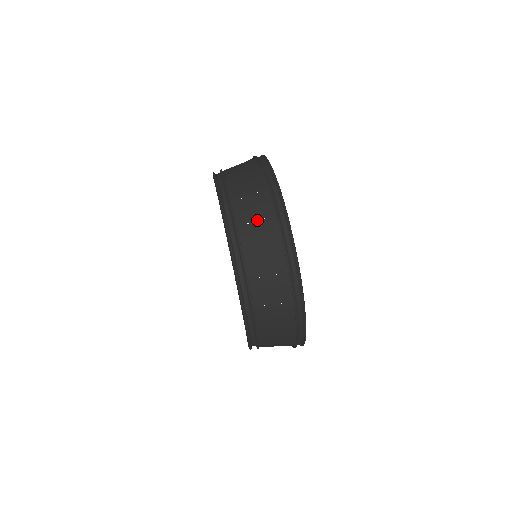
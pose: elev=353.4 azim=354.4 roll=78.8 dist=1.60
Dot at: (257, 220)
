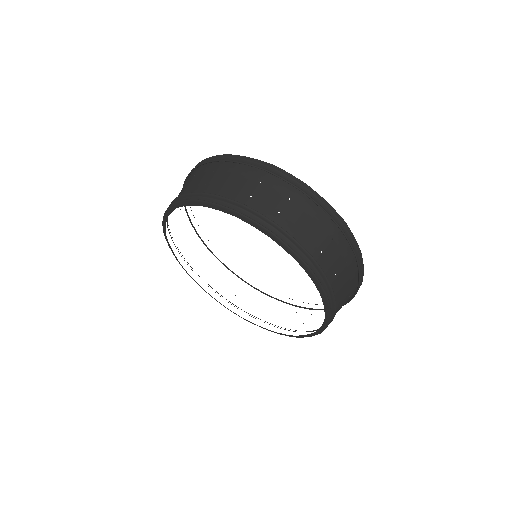
Dot at: (284, 204)
